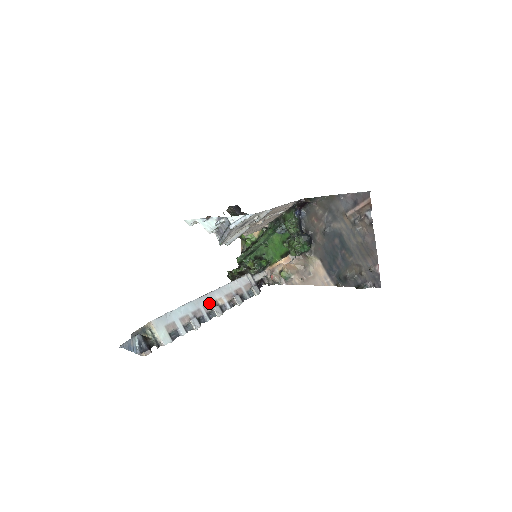
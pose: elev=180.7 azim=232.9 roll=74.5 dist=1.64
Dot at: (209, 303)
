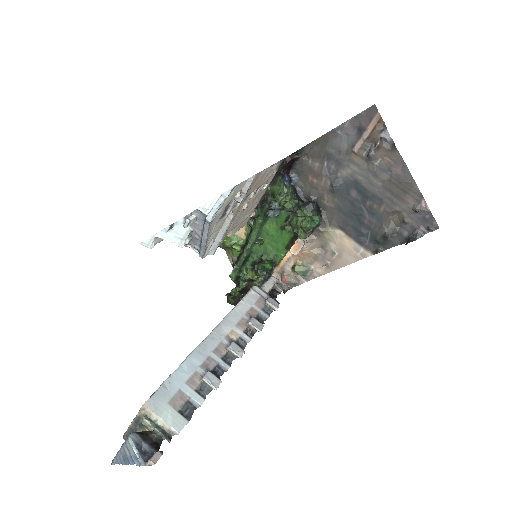
Dot at: (219, 344)
